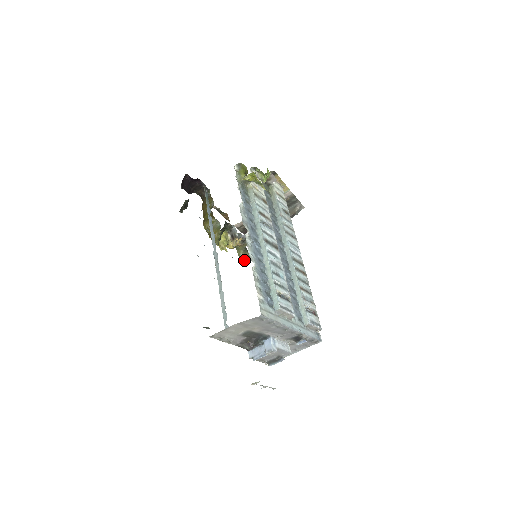
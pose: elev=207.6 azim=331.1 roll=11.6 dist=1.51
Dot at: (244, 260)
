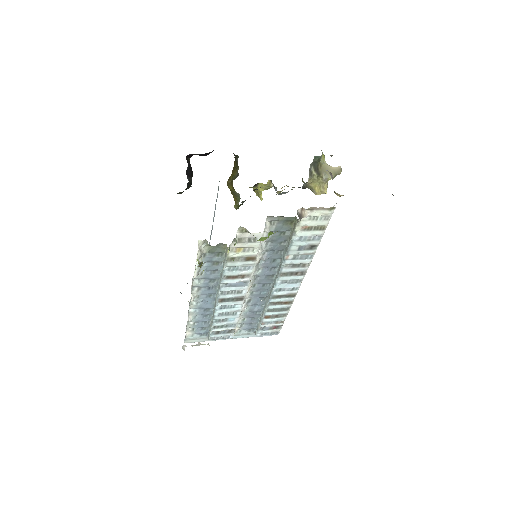
Dot at: occluded
